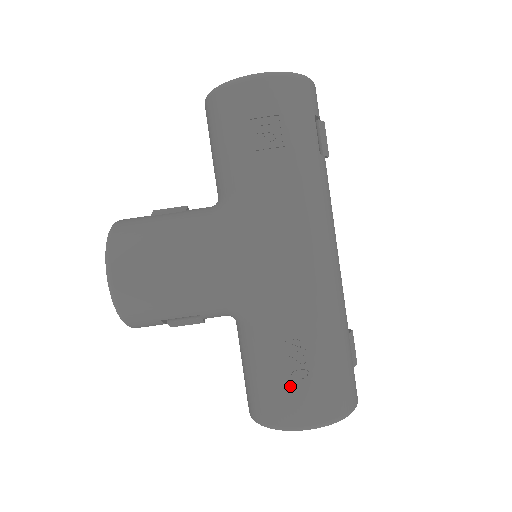
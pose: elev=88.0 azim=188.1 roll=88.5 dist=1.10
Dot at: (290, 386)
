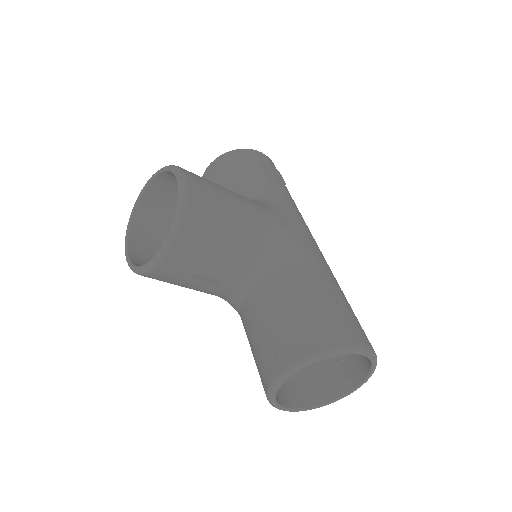
Dot at: (339, 311)
